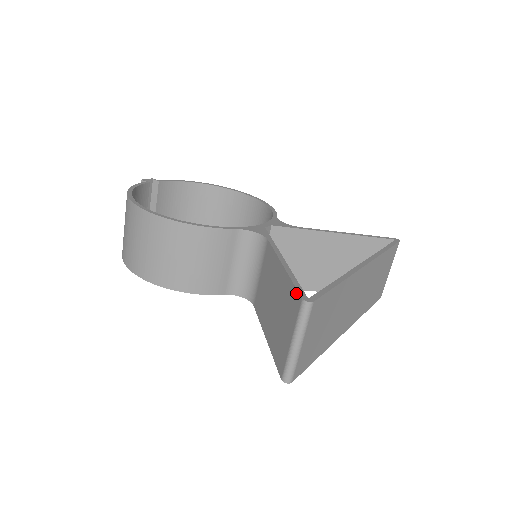
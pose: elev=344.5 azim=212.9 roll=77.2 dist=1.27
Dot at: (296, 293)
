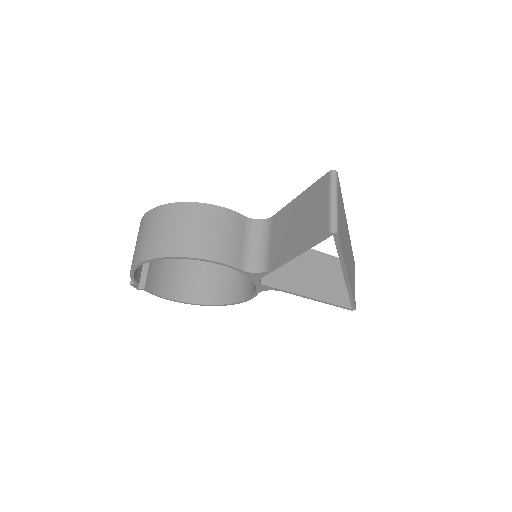
Dot at: (321, 179)
